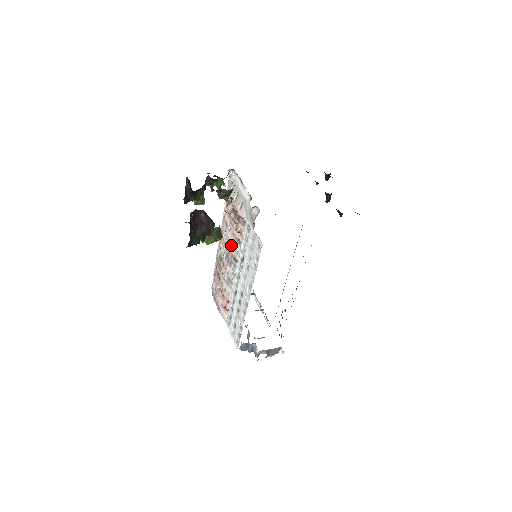
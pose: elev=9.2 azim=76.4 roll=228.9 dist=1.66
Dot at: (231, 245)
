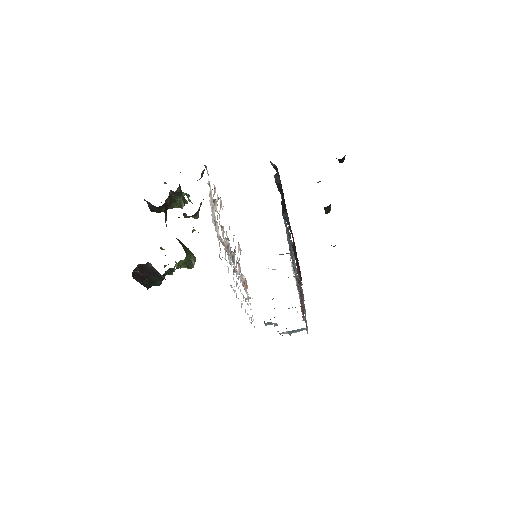
Dot at: occluded
